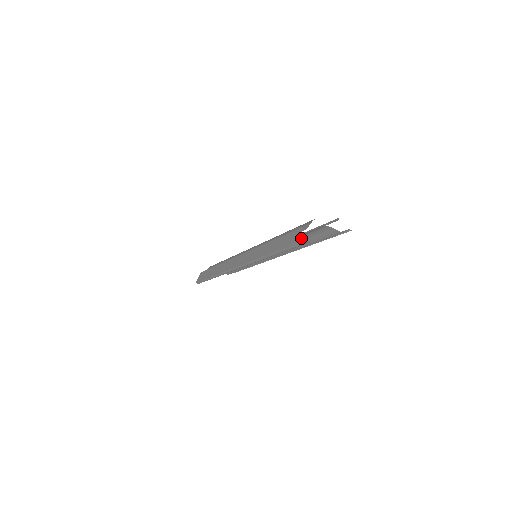
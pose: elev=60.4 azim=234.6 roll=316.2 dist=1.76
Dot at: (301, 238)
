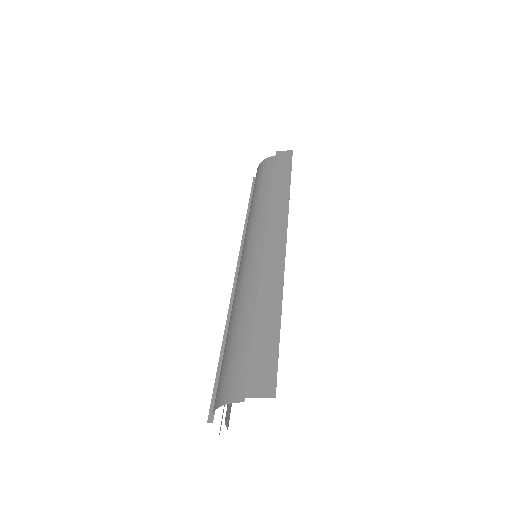
Dot at: occluded
